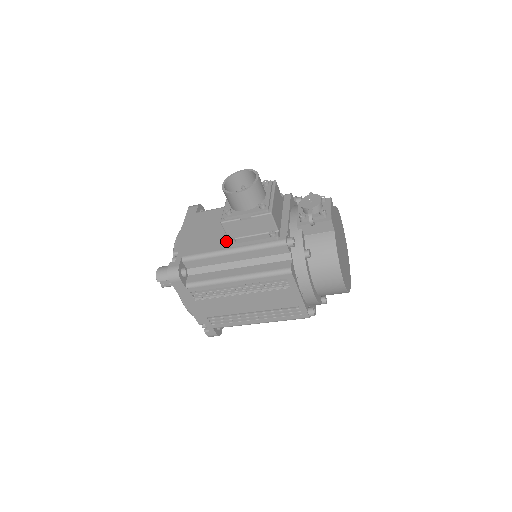
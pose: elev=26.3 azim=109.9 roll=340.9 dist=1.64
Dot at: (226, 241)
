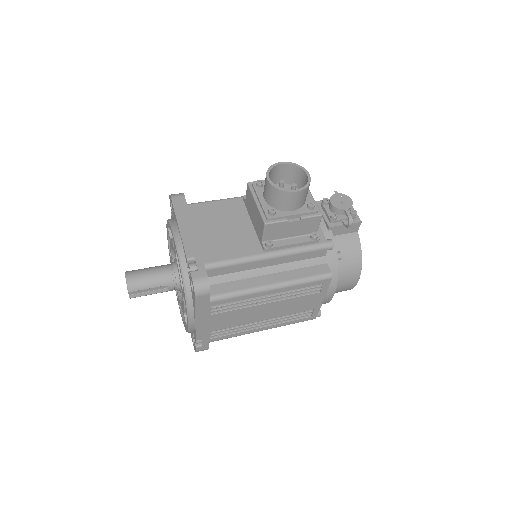
Dot at: (255, 243)
